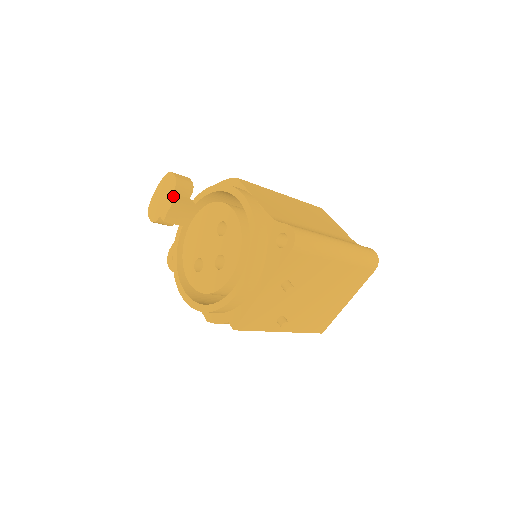
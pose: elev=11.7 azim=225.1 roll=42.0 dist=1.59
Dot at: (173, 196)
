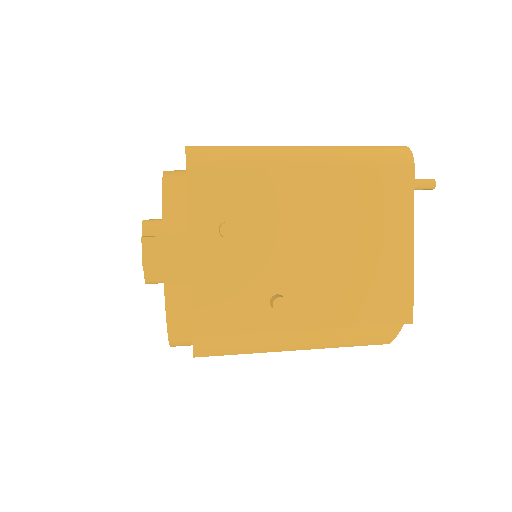
Dot at: occluded
